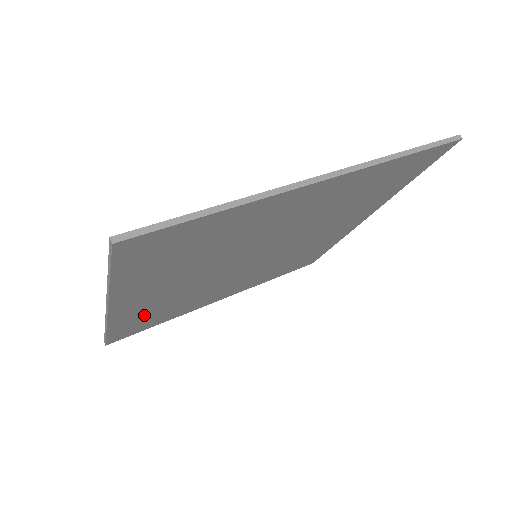
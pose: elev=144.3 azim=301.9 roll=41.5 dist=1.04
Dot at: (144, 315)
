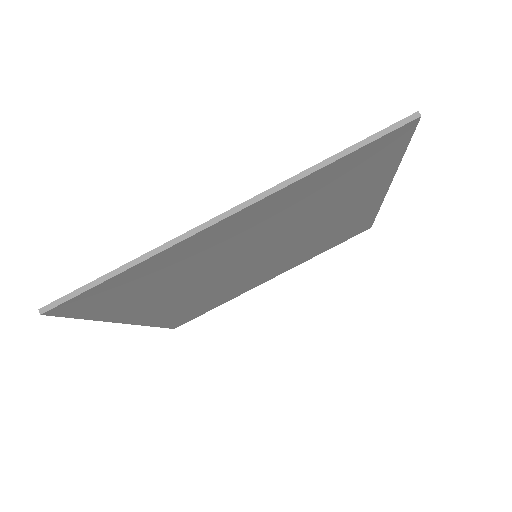
Dot at: (181, 311)
